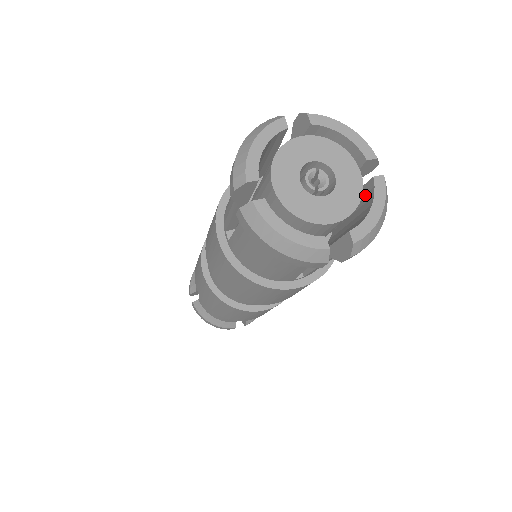
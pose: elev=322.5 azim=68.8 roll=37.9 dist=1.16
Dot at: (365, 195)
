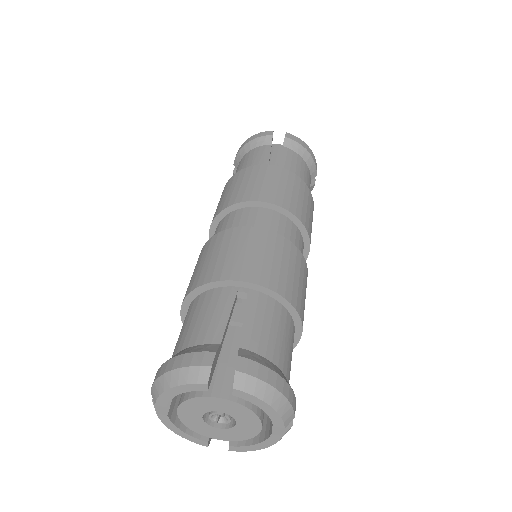
Dot at: (270, 421)
